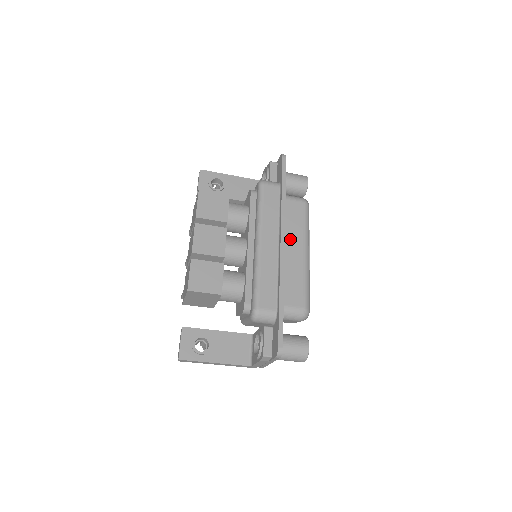
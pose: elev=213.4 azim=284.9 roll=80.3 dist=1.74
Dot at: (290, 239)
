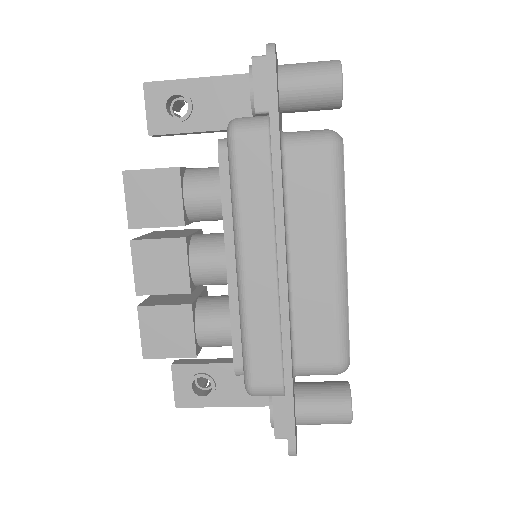
Dot at: (304, 239)
